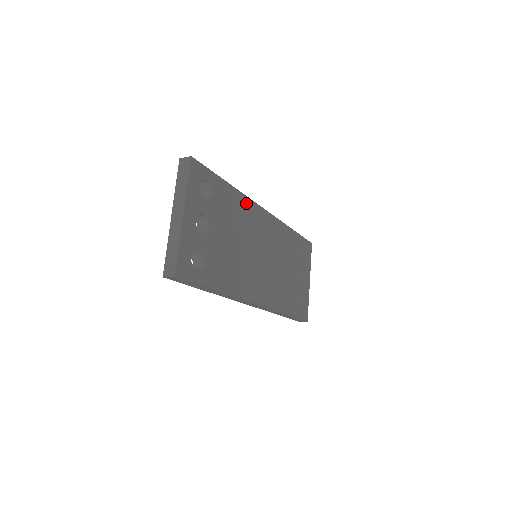
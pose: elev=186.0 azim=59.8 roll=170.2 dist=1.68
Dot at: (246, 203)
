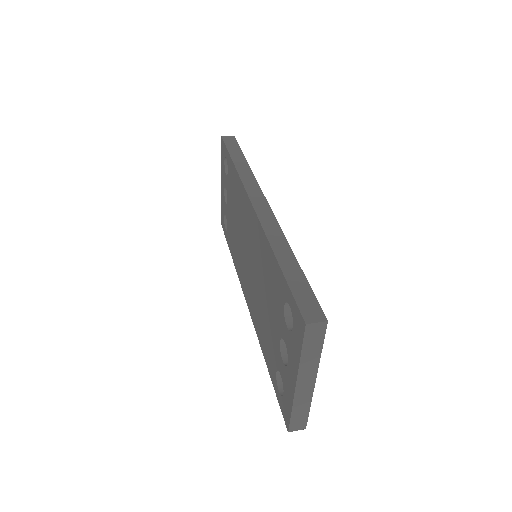
Dot at: occluded
